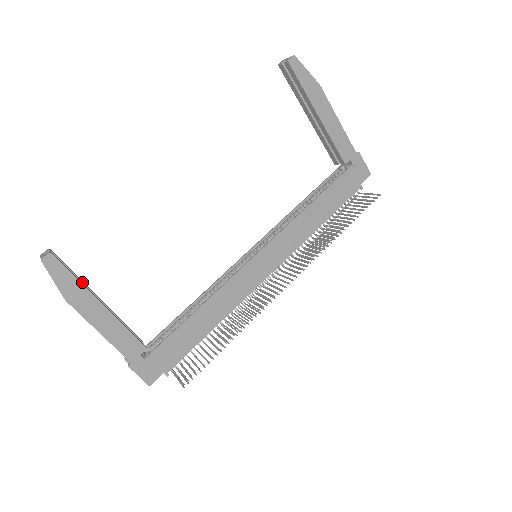
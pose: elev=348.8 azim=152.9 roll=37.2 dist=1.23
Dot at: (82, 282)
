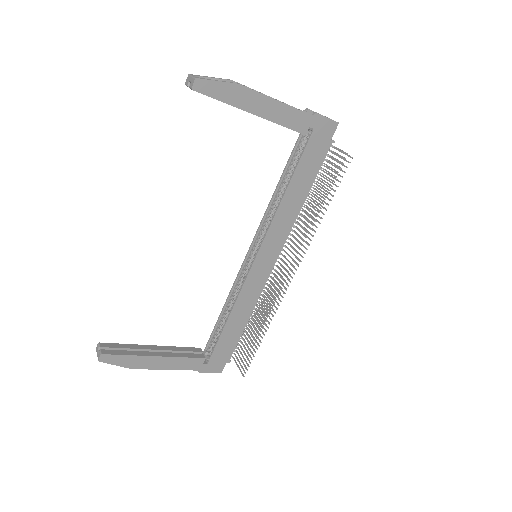
Dot at: (135, 349)
